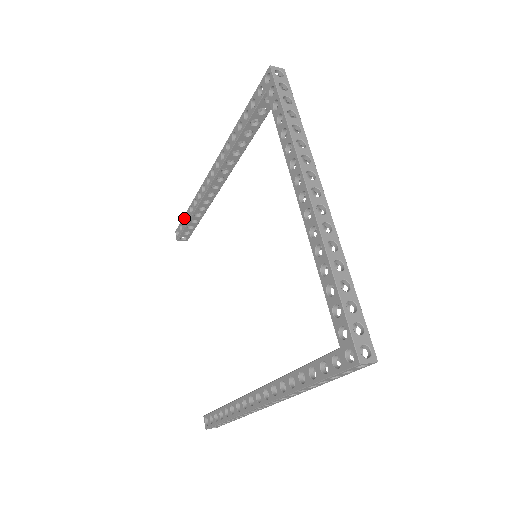
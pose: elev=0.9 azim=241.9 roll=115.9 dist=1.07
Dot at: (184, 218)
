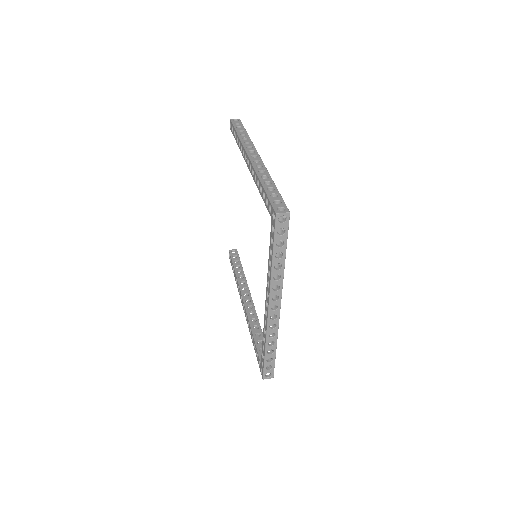
Dot at: occluded
